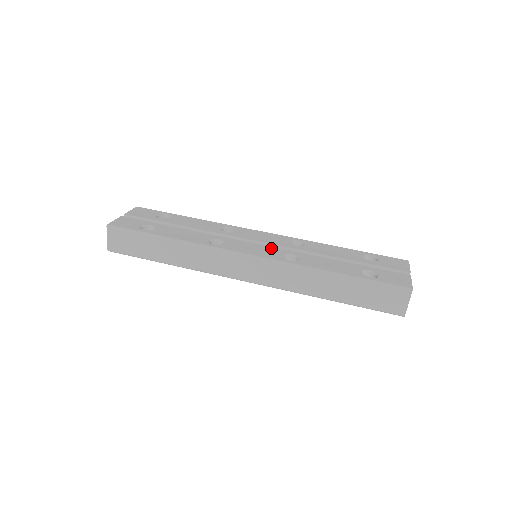
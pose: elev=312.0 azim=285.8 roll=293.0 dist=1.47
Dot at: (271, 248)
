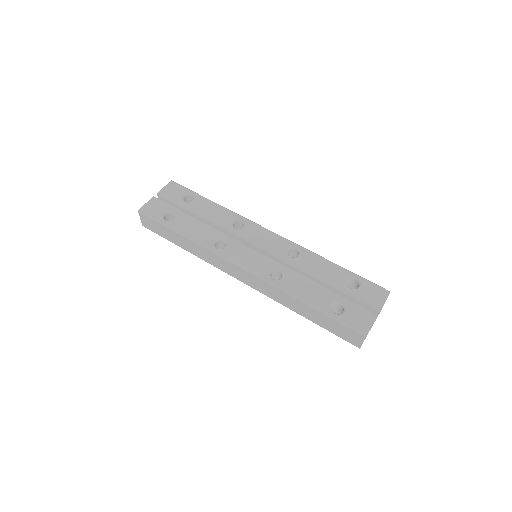
Dot at: (264, 258)
